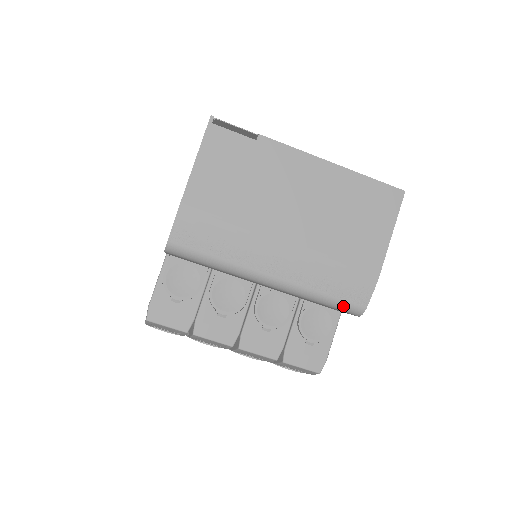
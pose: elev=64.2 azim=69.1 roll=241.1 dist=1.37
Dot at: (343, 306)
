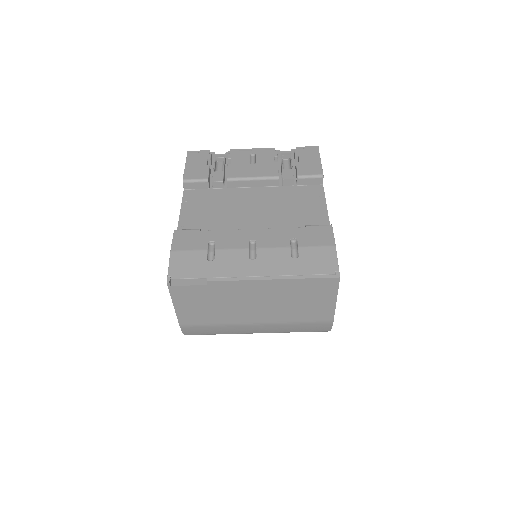
Dot at: occluded
